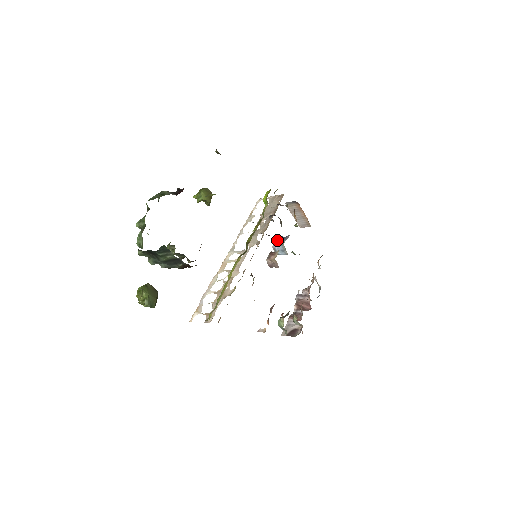
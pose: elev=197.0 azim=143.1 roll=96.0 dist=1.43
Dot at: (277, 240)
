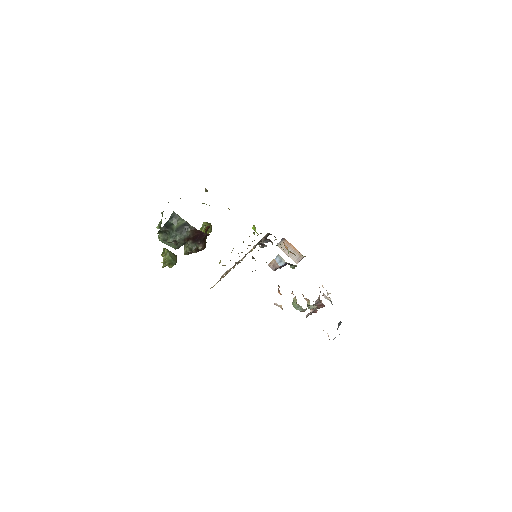
Dot at: occluded
